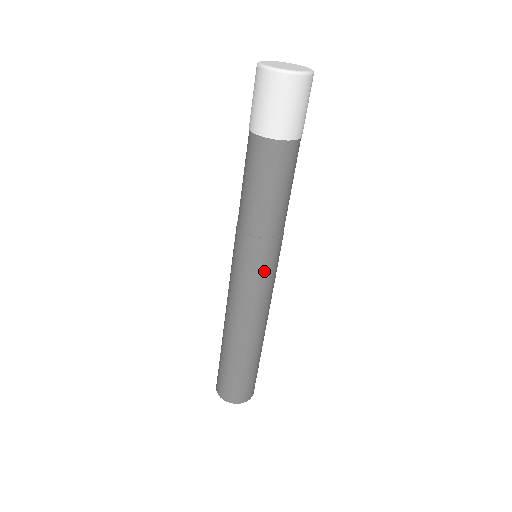
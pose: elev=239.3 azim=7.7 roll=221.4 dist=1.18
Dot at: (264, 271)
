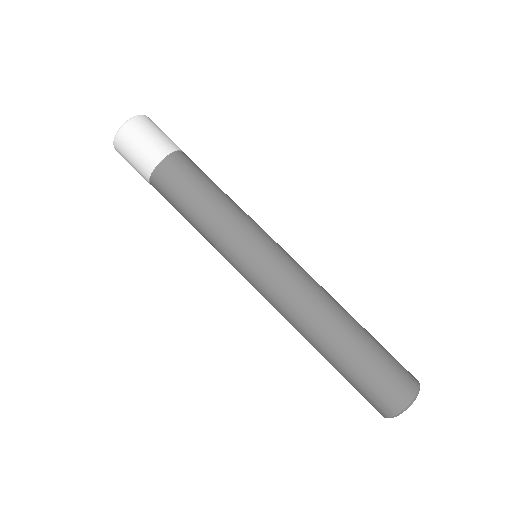
Dot at: (263, 250)
